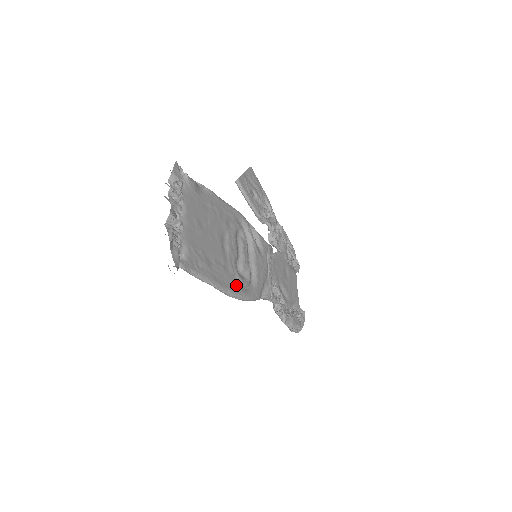
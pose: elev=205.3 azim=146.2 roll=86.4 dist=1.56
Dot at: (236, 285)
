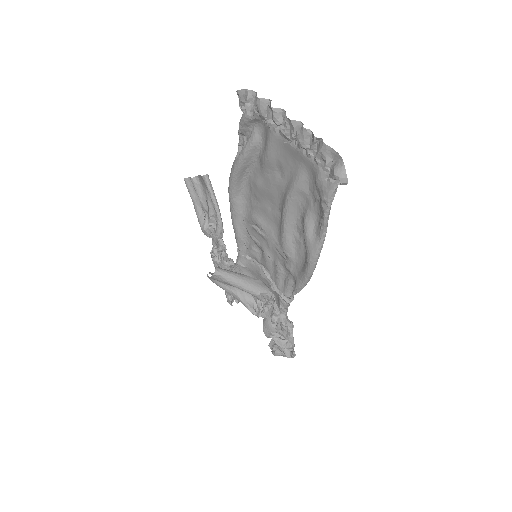
Dot at: occluded
